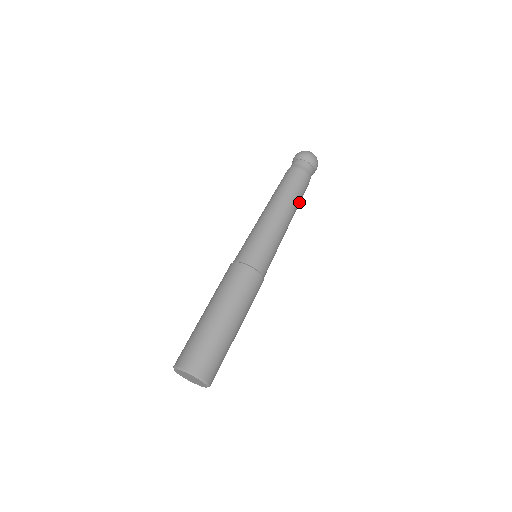
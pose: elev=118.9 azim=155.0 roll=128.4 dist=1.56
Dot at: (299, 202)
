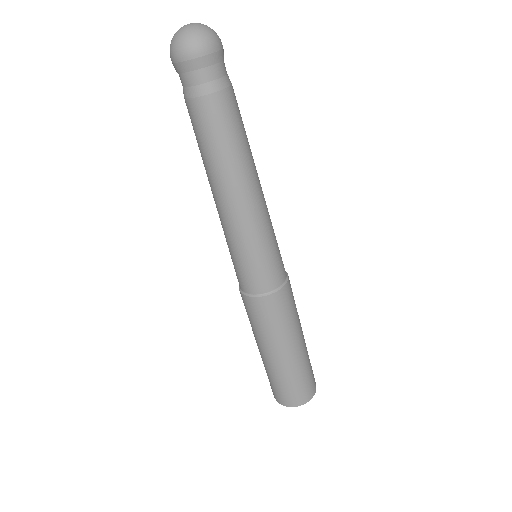
Dot at: (245, 143)
